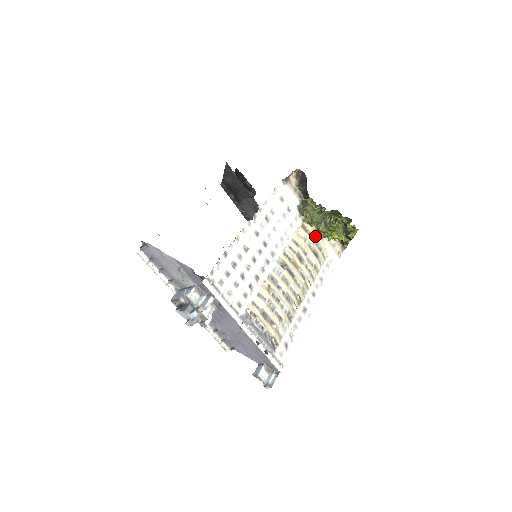
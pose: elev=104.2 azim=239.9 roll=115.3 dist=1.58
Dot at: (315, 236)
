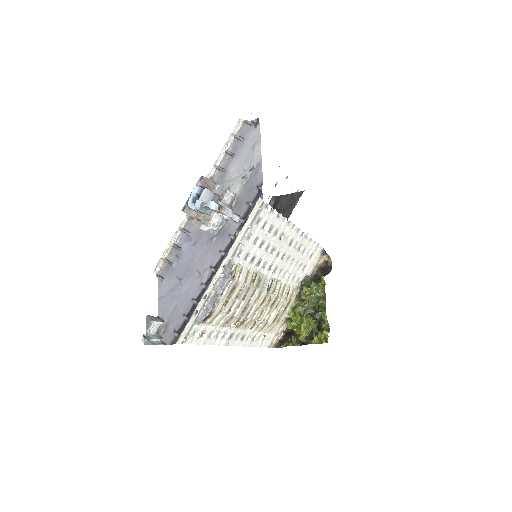
Dot at: (288, 308)
